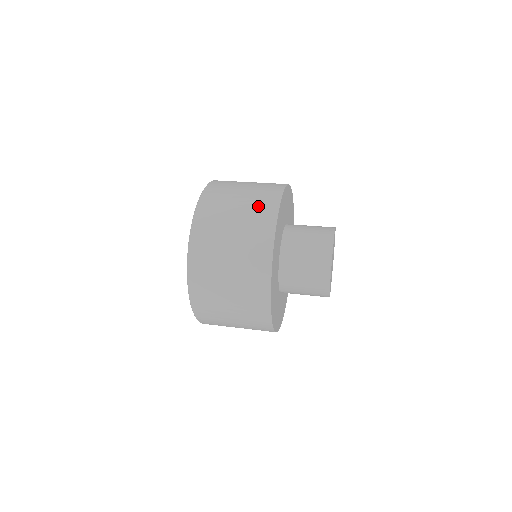
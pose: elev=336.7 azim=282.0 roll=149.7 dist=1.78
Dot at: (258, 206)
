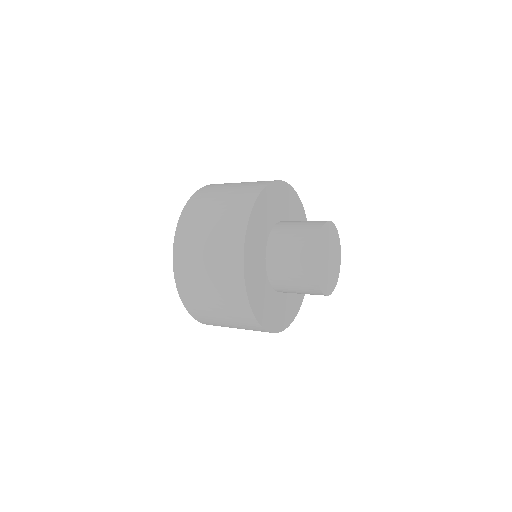
Dot at: (232, 212)
